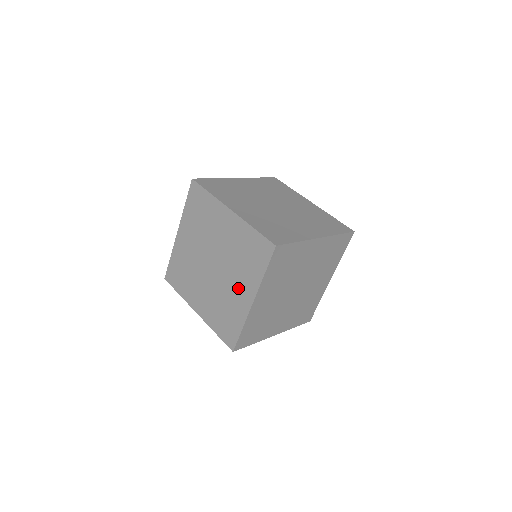
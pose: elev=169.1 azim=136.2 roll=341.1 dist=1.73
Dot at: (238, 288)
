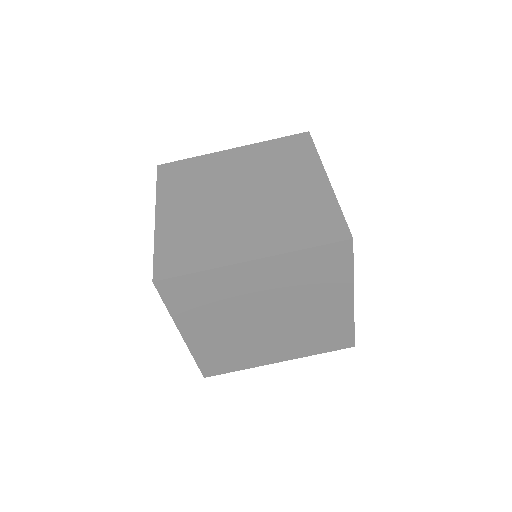
Dot at: (276, 348)
